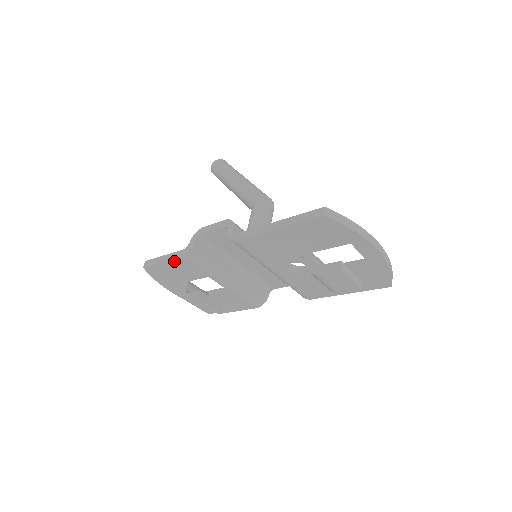
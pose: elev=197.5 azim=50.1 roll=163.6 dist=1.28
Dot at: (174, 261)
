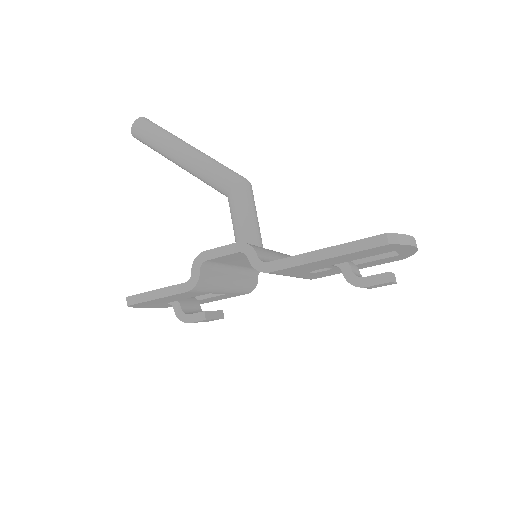
Dot at: (174, 295)
